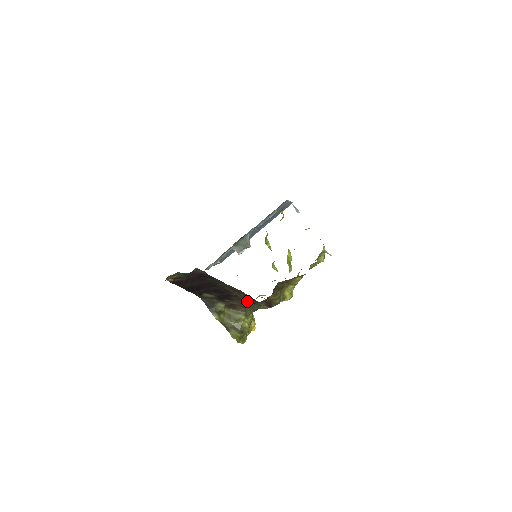
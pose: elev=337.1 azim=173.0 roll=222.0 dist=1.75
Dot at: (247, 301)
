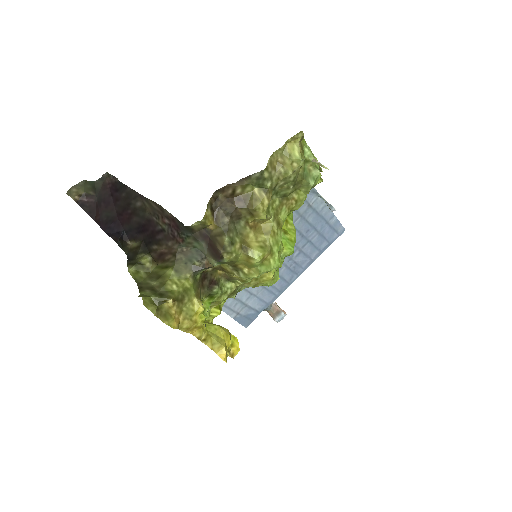
Dot at: (176, 237)
